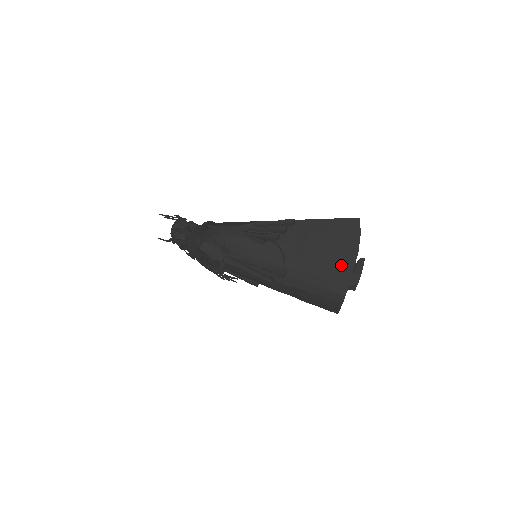
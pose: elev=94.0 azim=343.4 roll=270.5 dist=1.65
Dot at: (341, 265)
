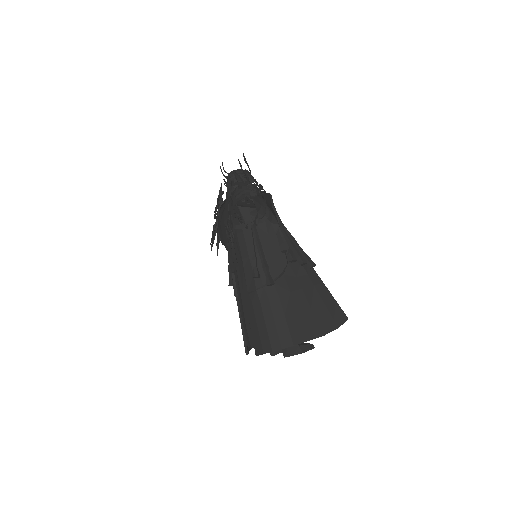
Dot at: (305, 328)
